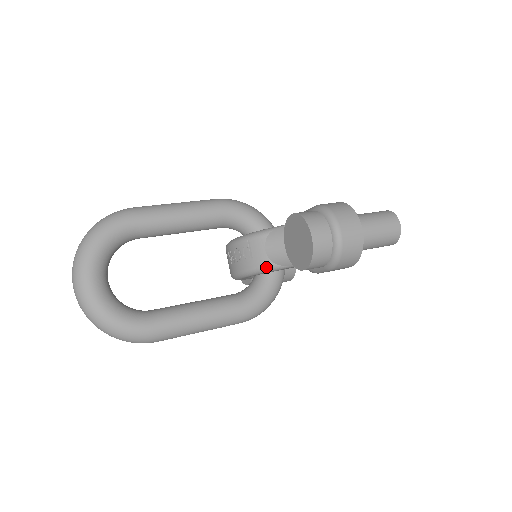
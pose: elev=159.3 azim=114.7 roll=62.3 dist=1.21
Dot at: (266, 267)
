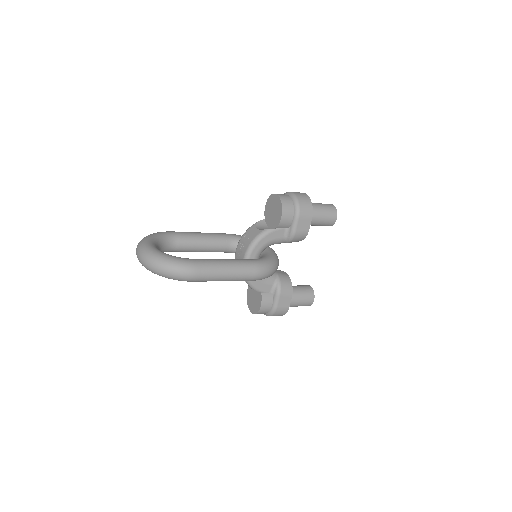
Dot at: (260, 234)
